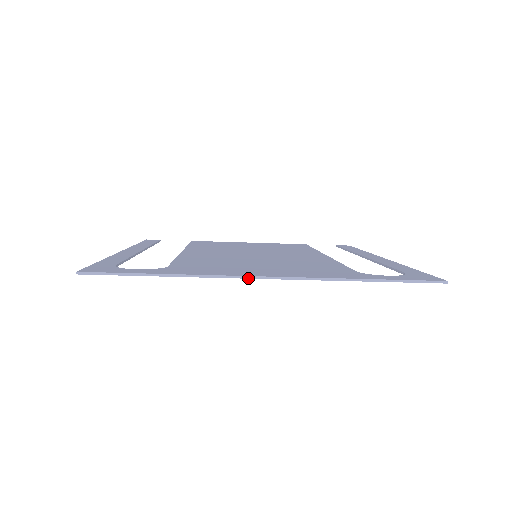
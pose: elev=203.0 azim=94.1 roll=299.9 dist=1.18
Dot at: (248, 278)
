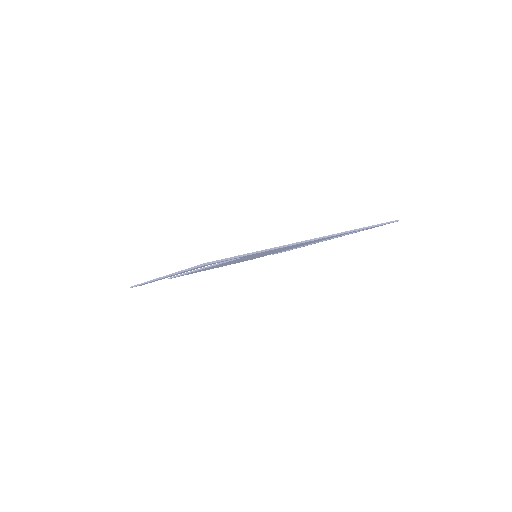
Dot at: occluded
